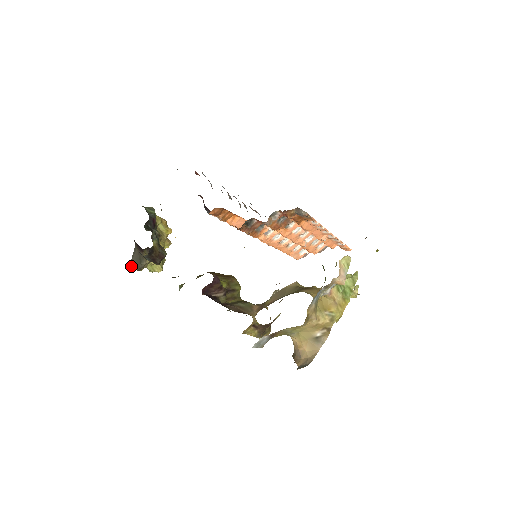
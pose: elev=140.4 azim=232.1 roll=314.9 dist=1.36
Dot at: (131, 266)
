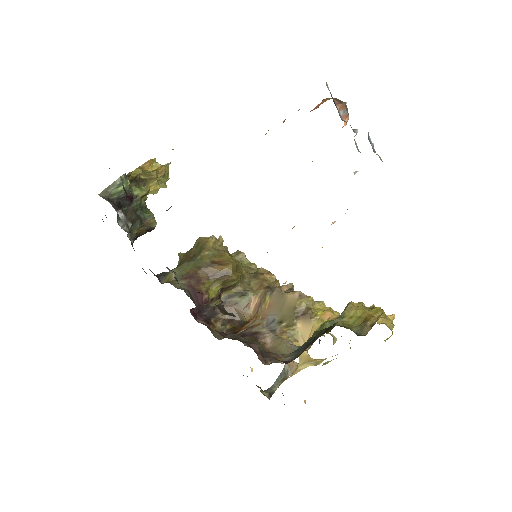
Dot at: occluded
